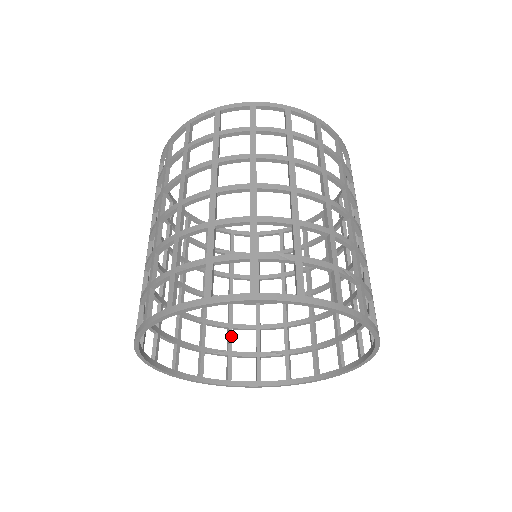
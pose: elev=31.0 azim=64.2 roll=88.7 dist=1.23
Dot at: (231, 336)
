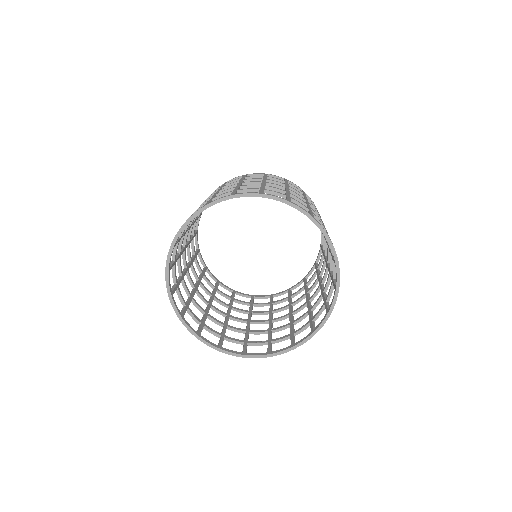
Dot at: (270, 334)
